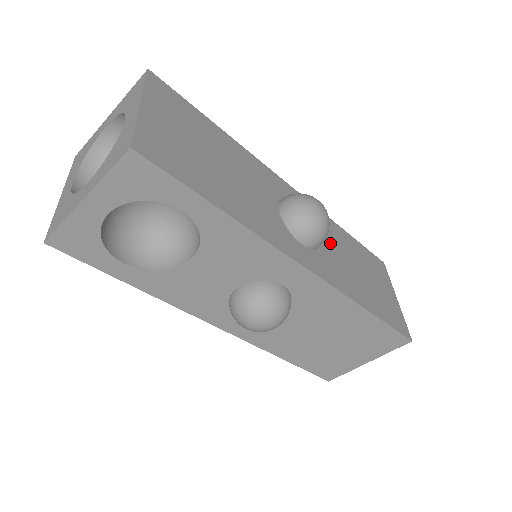
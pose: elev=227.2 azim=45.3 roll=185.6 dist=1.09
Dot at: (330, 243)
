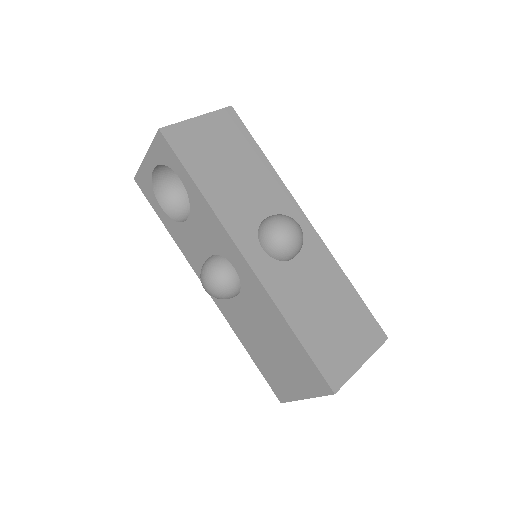
Dot at: (308, 271)
